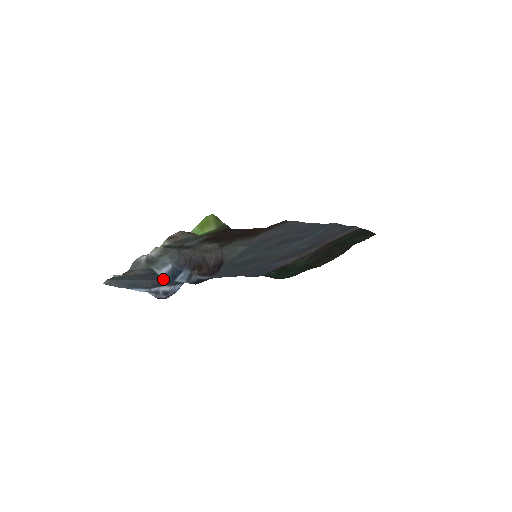
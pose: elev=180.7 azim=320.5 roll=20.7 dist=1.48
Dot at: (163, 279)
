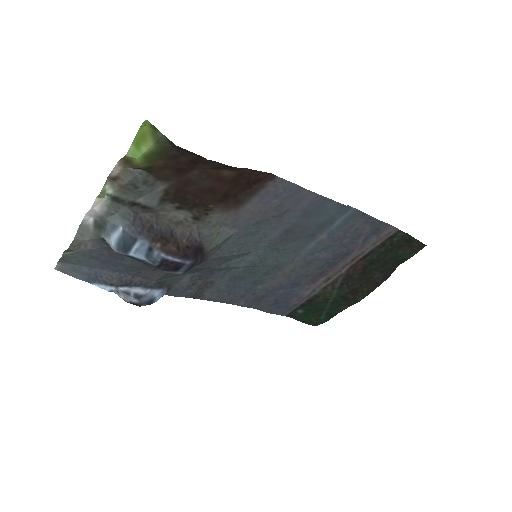
Dot at: occluded
